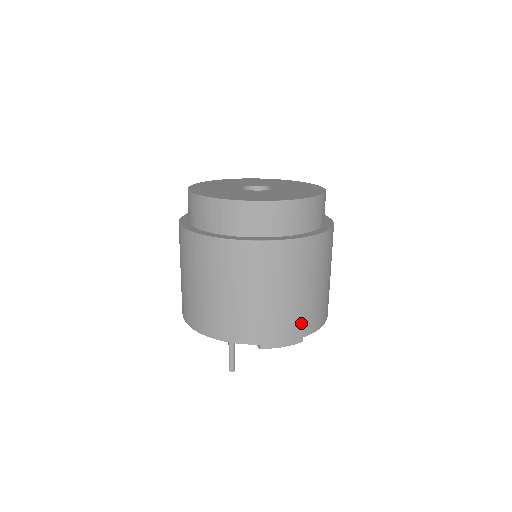
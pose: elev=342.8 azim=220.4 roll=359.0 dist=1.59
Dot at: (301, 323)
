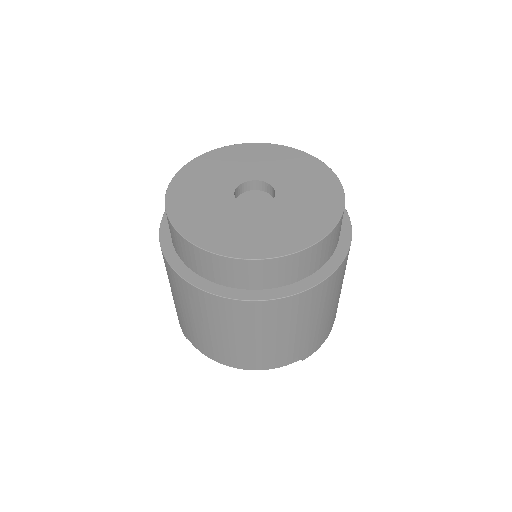
Dot at: (333, 319)
